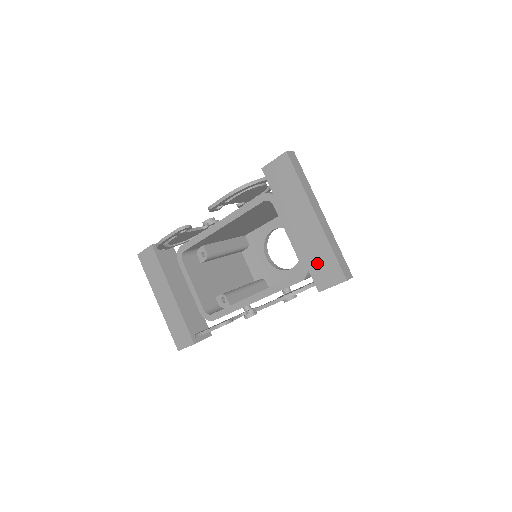
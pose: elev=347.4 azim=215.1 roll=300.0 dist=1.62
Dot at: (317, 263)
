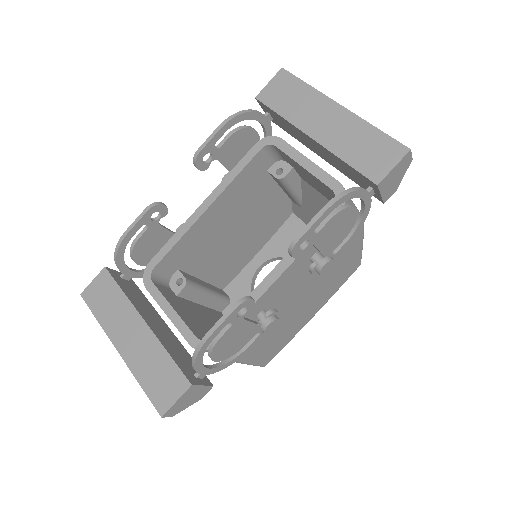
Dot at: (361, 152)
